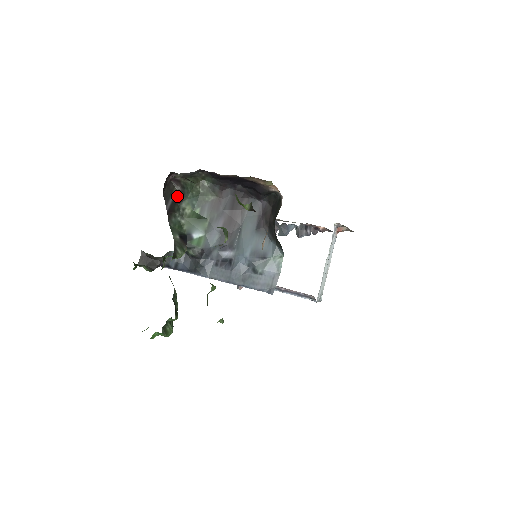
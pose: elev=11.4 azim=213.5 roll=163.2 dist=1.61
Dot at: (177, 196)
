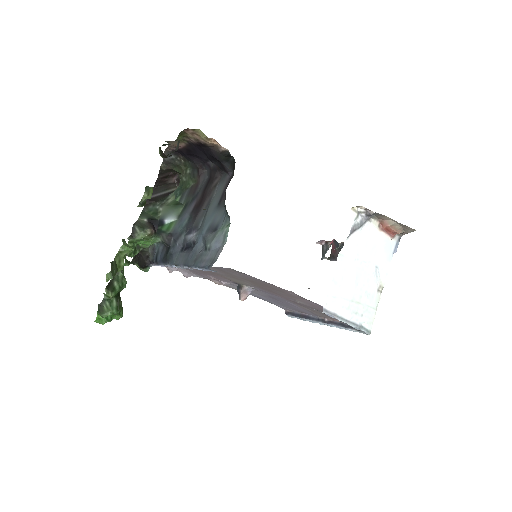
Dot at: (172, 192)
